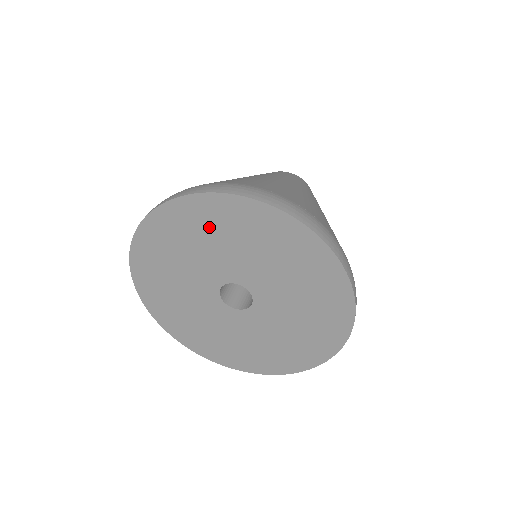
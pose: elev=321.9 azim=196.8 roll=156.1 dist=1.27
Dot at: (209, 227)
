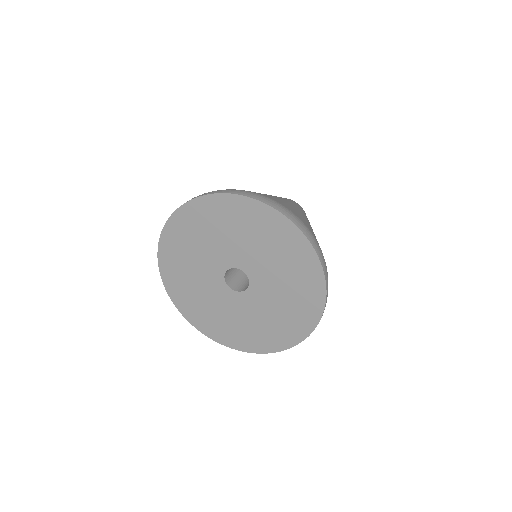
Dot at: (260, 230)
